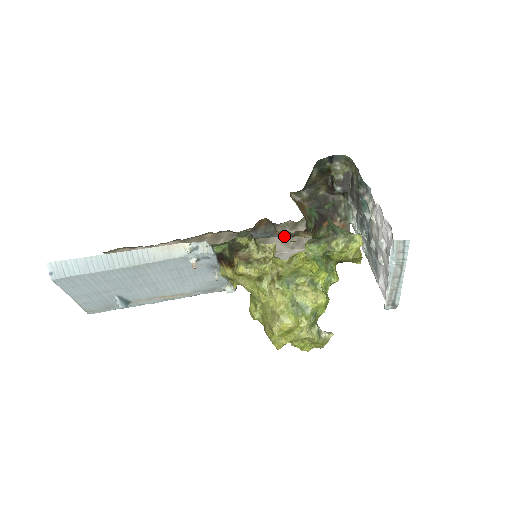
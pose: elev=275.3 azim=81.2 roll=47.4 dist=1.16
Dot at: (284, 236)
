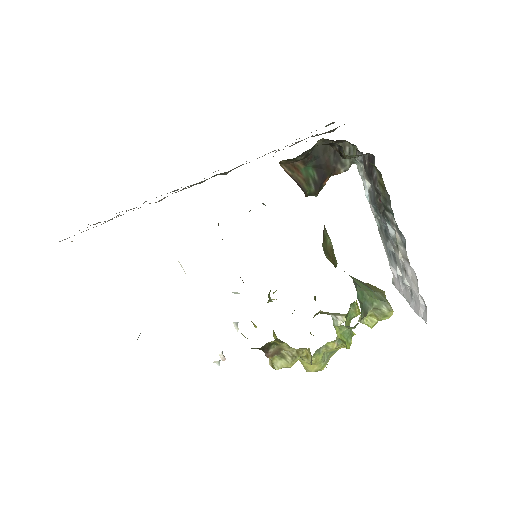
Dot at: occluded
